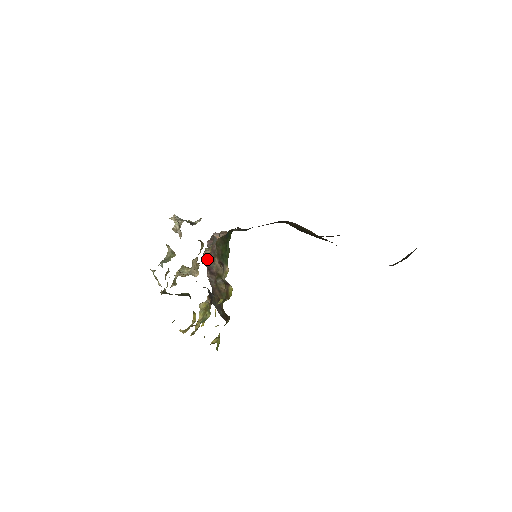
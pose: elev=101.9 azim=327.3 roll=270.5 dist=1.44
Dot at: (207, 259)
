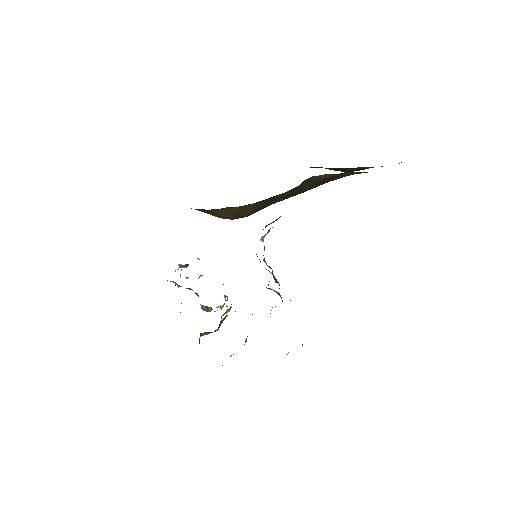
Dot at: occluded
